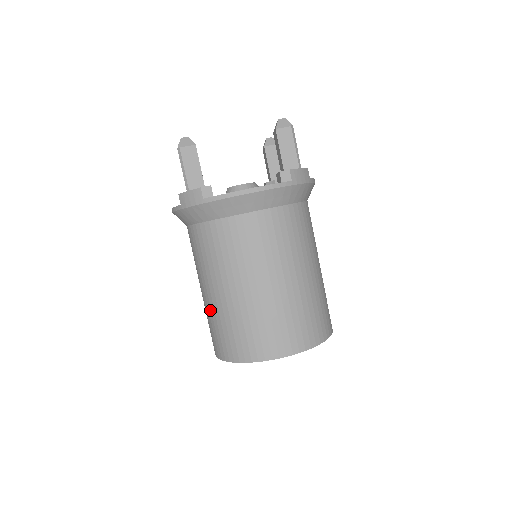
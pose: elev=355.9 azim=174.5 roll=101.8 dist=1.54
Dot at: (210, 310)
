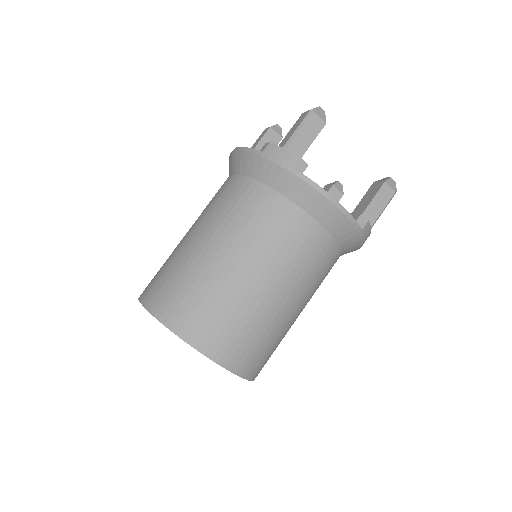
Dot at: (186, 259)
